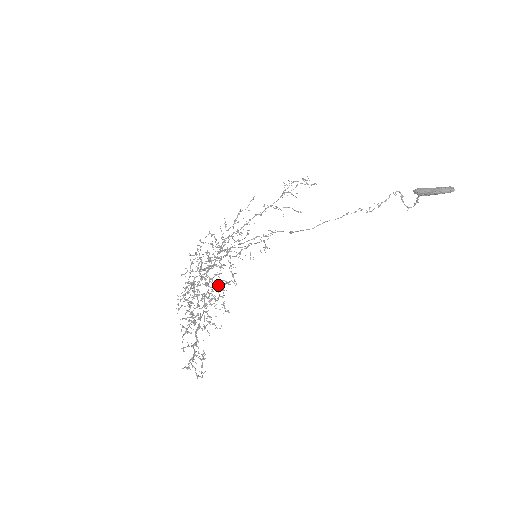
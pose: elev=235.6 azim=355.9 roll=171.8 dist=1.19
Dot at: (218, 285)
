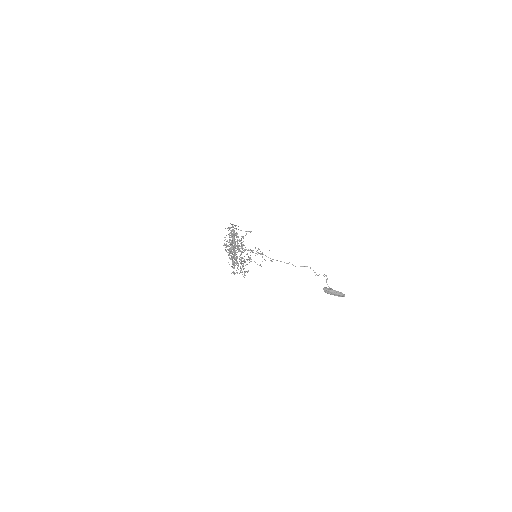
Dot at: occluded
